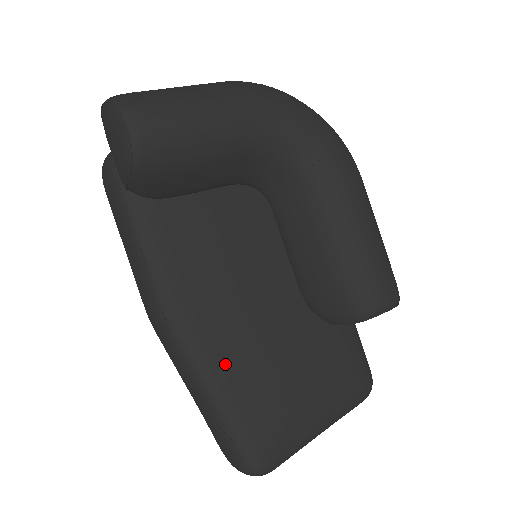
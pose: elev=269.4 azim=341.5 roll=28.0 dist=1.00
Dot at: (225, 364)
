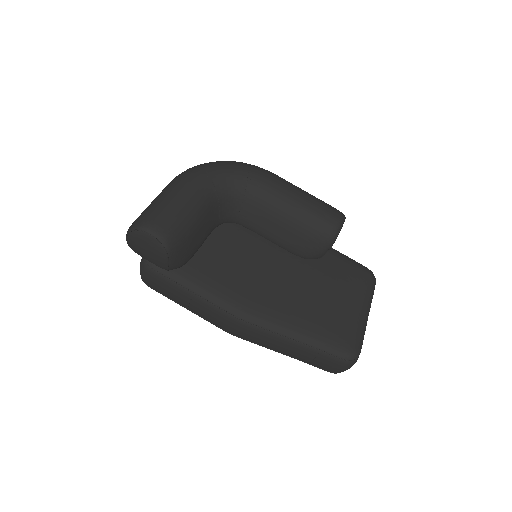
Dot at: (289, 317)
